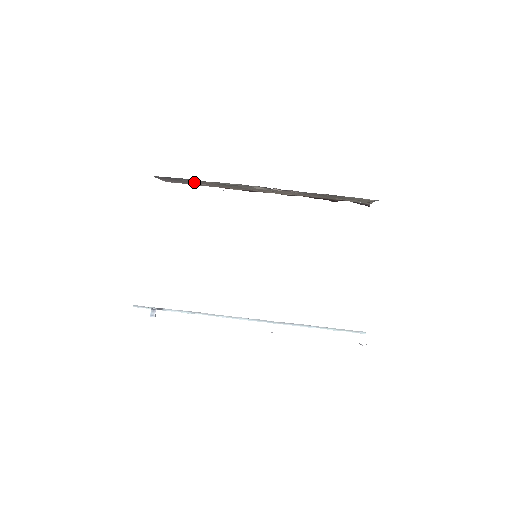
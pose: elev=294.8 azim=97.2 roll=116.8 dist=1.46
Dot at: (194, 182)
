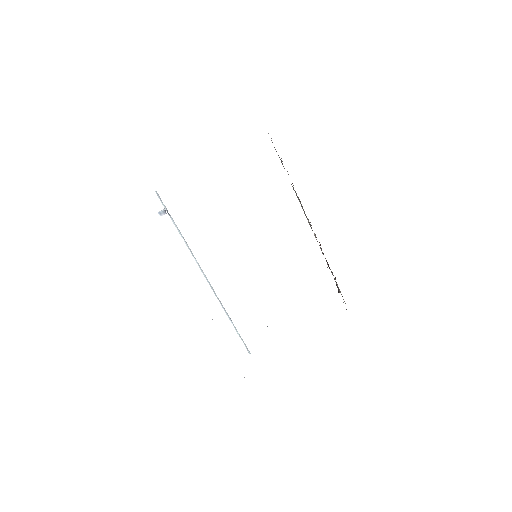
Dot at: occluded
